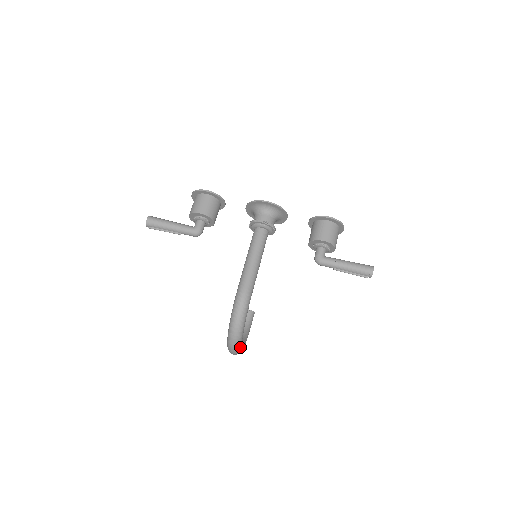
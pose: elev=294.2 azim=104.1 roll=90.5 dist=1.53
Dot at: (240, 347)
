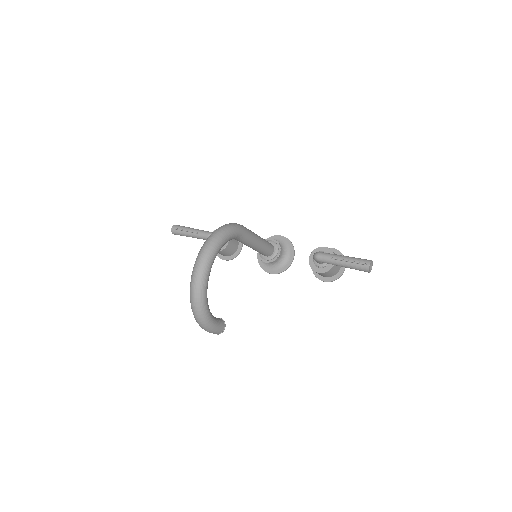
Dot at: (211, 258)
